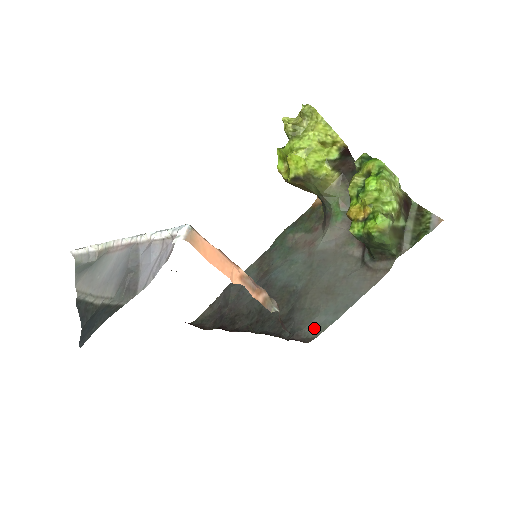
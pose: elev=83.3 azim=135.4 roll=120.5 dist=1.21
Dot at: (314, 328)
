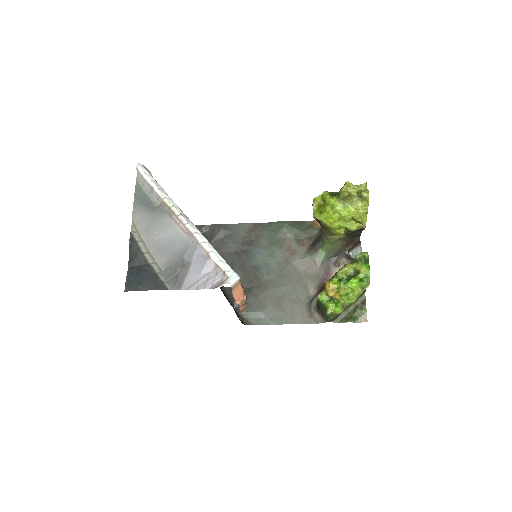
Dot at: (254, 317)
